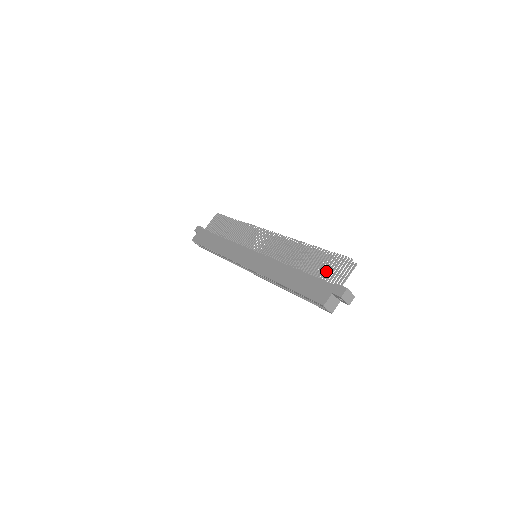
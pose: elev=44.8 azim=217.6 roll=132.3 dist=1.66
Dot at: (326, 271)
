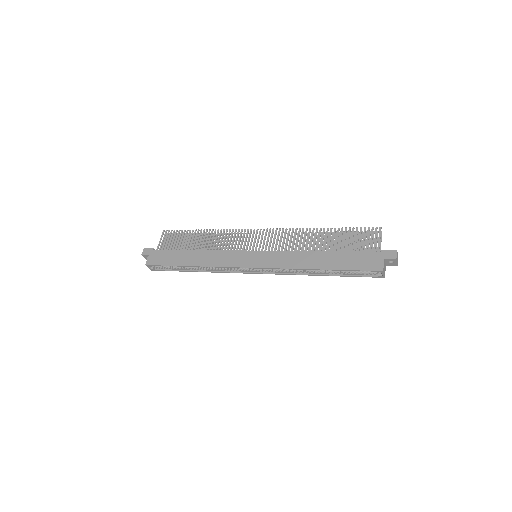
Dot at: occluded
